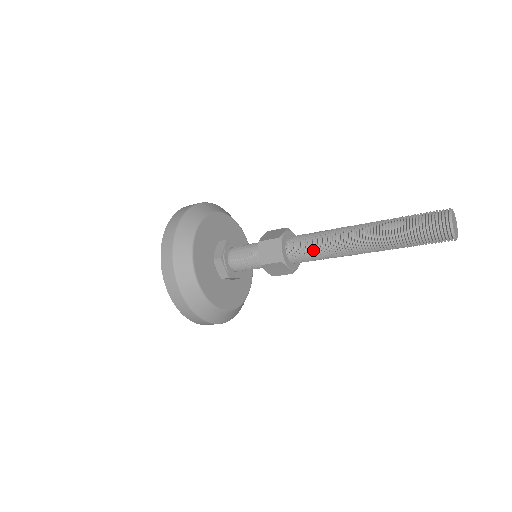
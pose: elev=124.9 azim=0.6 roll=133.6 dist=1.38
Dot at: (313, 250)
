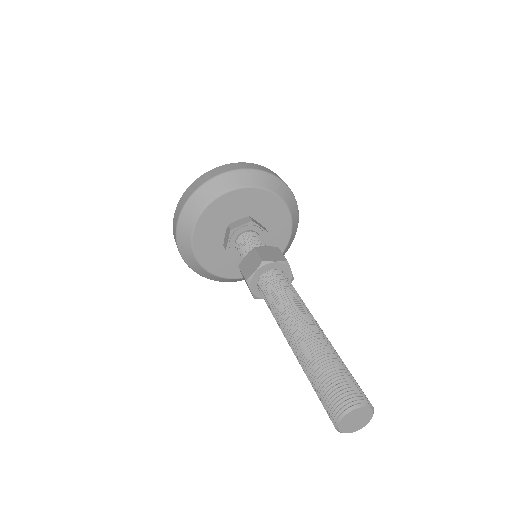
Dot at: (270, 299)
